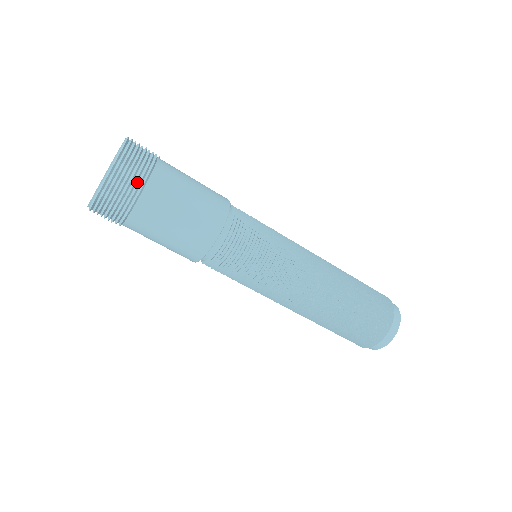
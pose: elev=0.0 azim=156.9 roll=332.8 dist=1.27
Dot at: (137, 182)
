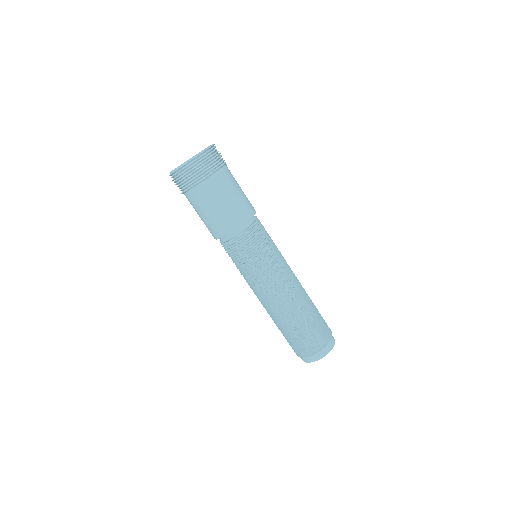
Dot at: (206, 172)
